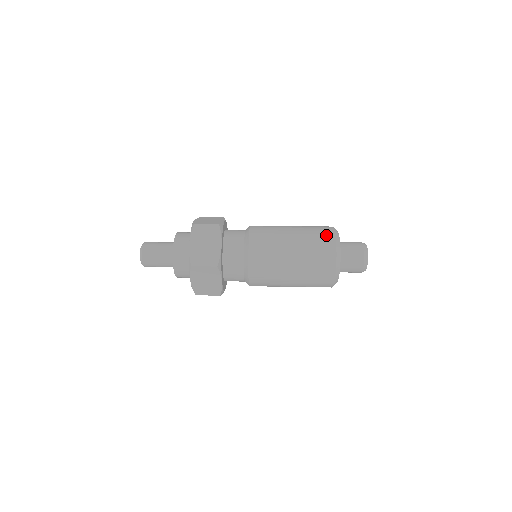
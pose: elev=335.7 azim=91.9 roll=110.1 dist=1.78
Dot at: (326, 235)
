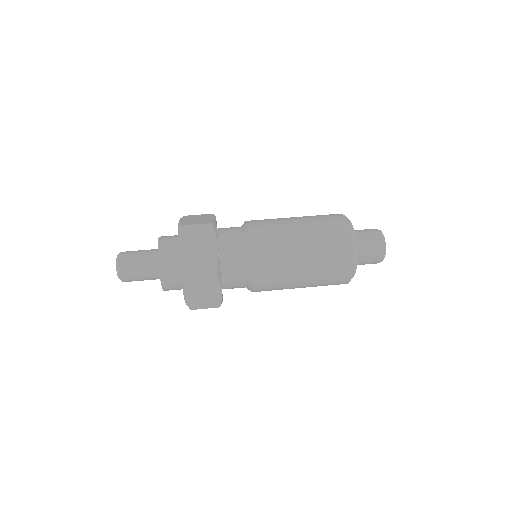
Dot at: (338, 224)
